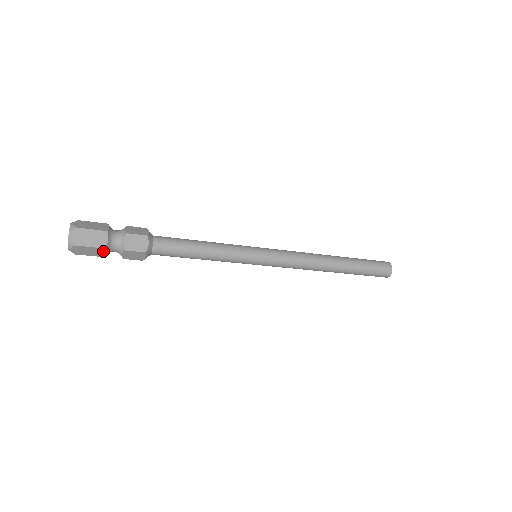
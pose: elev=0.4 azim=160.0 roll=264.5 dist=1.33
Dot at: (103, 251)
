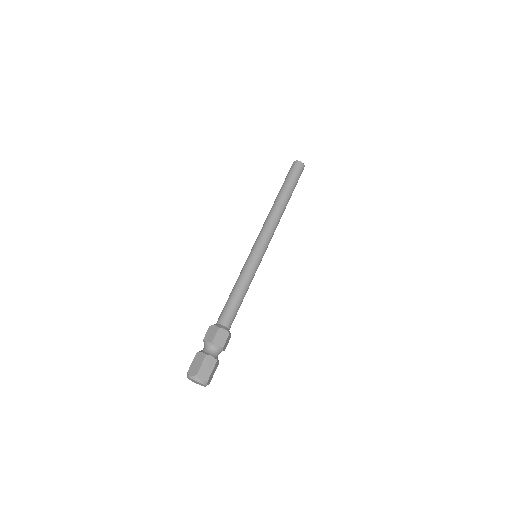
Dot at: occluded
